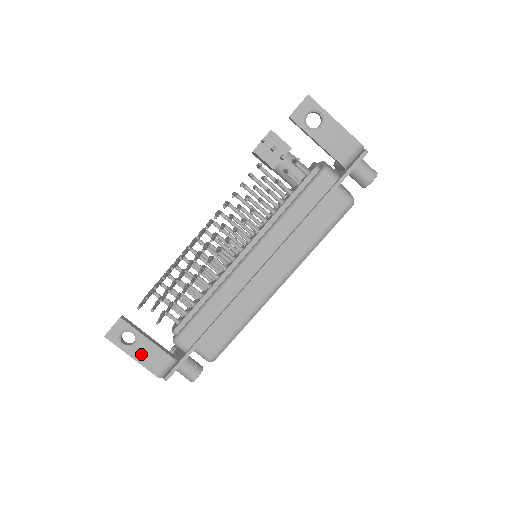
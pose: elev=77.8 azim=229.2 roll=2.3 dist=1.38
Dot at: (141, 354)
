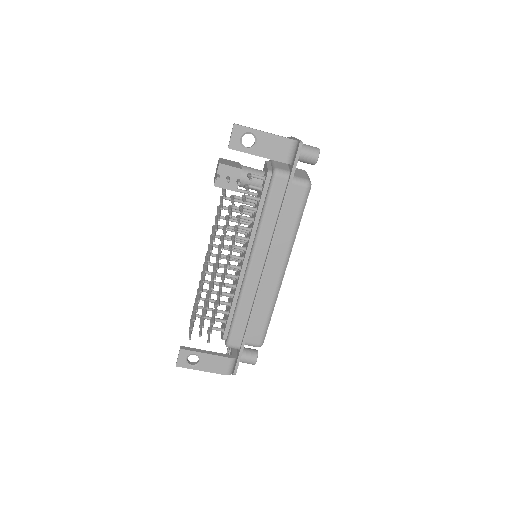
Dot at: (208, 366)
